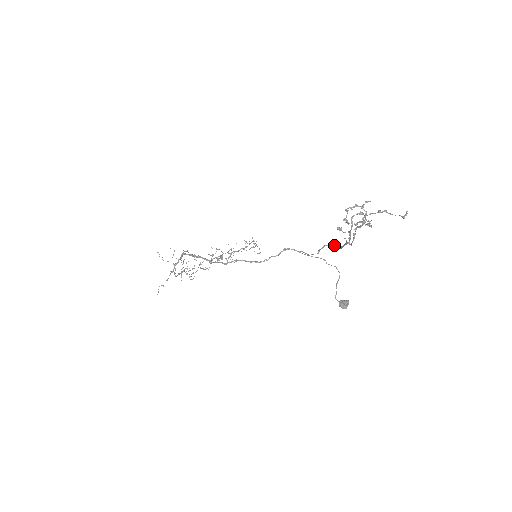
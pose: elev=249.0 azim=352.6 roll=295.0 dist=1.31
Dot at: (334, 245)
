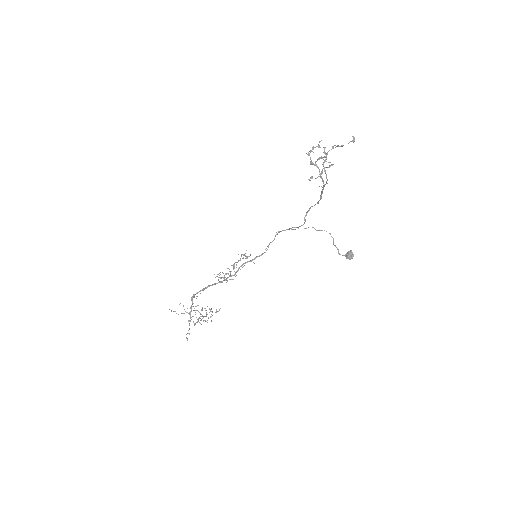
Dot at: (314, 205)
